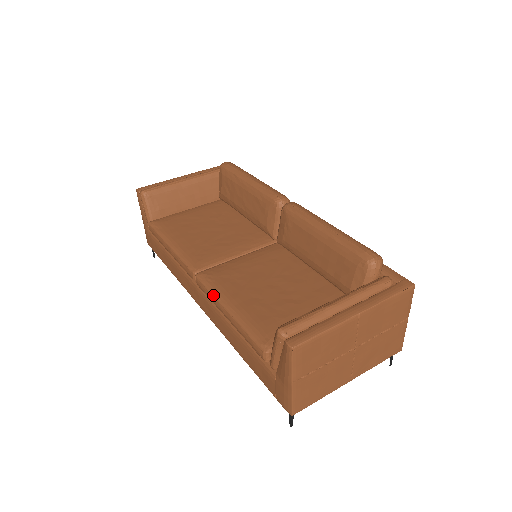
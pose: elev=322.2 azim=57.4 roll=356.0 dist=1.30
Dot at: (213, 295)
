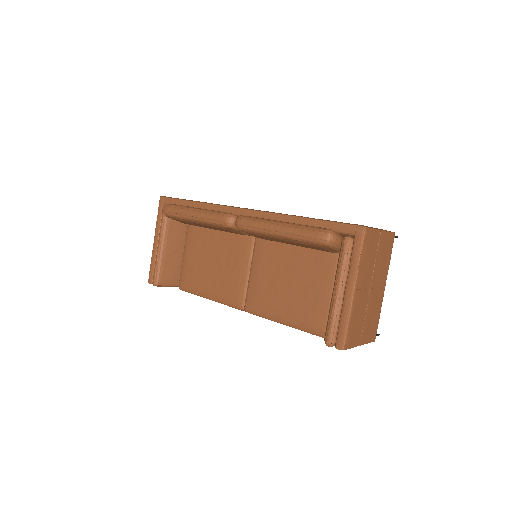
Dot at: (268, 319)
